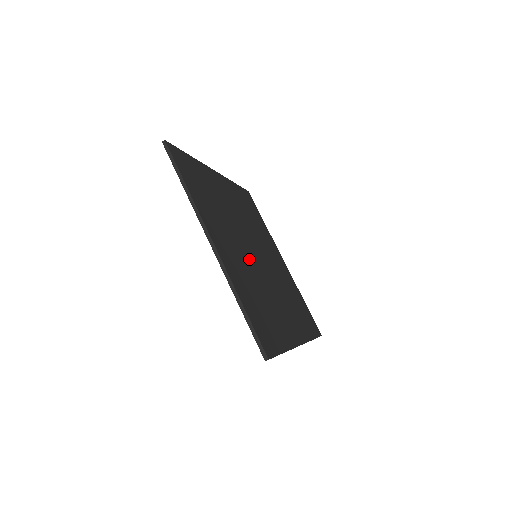
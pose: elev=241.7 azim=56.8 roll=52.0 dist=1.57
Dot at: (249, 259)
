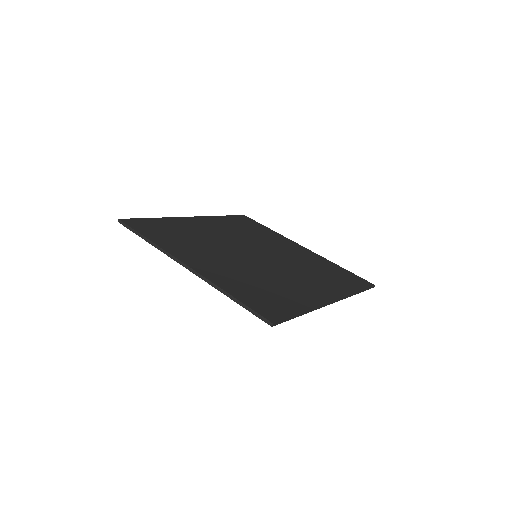
Dot at: (243, 261)
